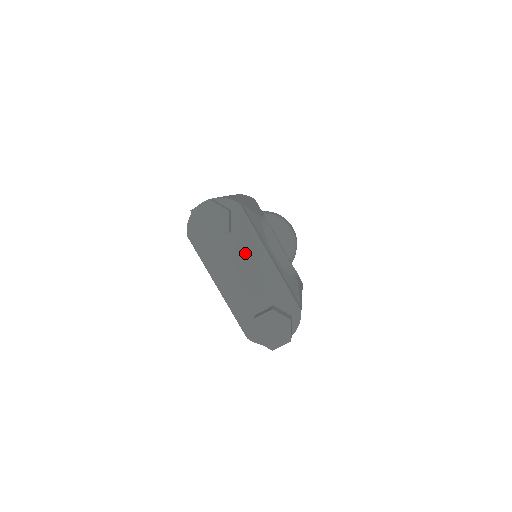
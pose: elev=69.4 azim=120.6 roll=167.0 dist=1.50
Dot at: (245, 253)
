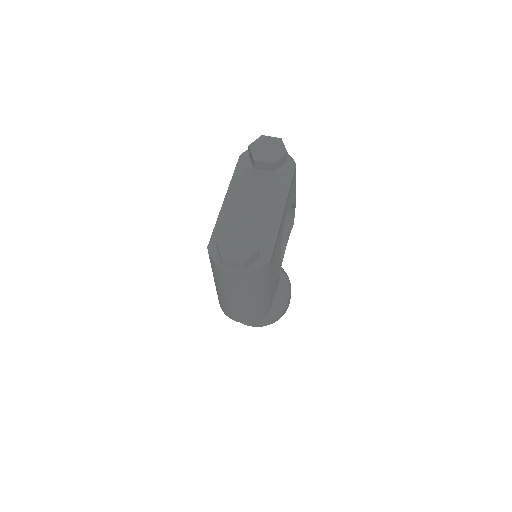
Dot at: (271, 186)
